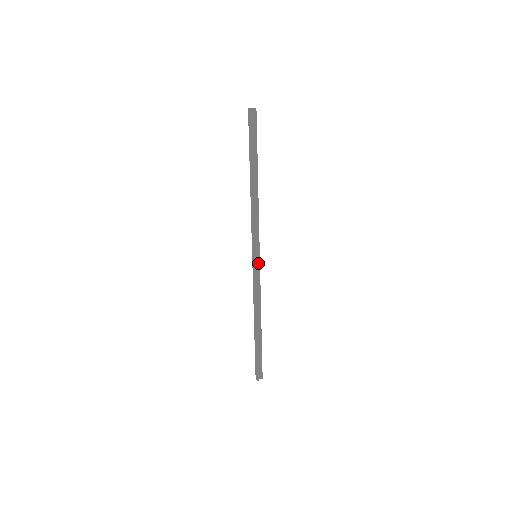
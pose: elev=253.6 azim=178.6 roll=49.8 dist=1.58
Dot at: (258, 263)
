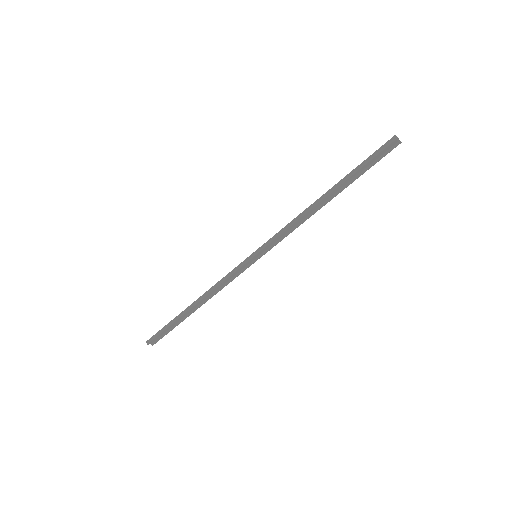
Dot at: (251, 263)
